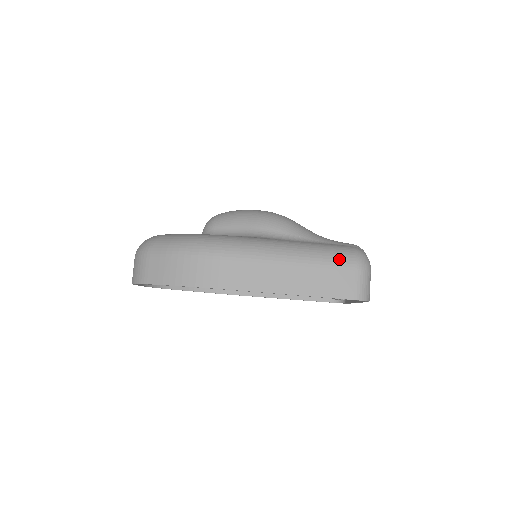
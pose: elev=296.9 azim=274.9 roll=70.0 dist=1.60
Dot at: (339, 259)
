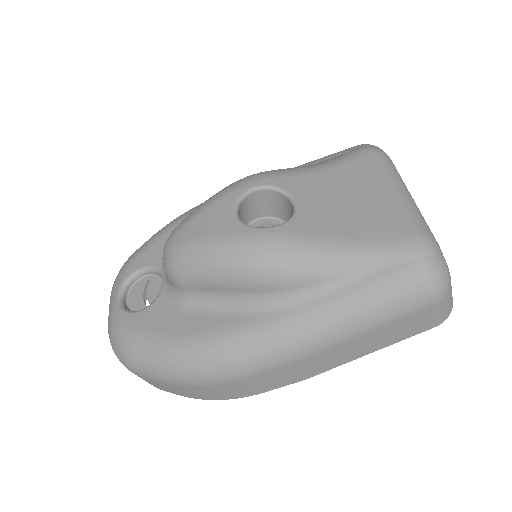
Dot at: (403, 307)
